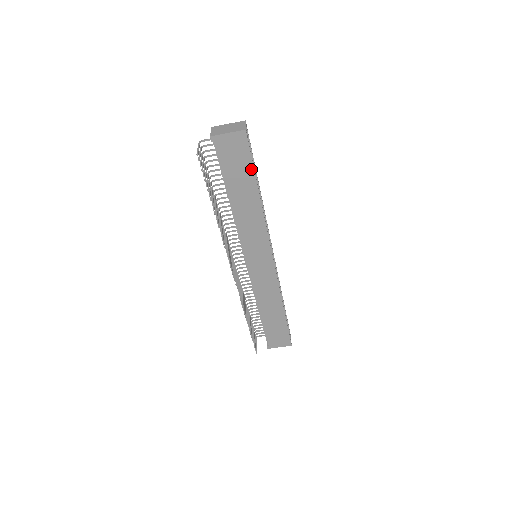
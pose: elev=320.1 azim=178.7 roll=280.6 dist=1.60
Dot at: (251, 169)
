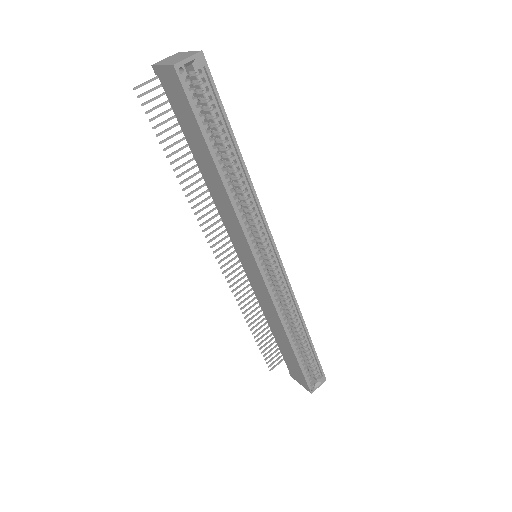
Dot at: (199, 130)
